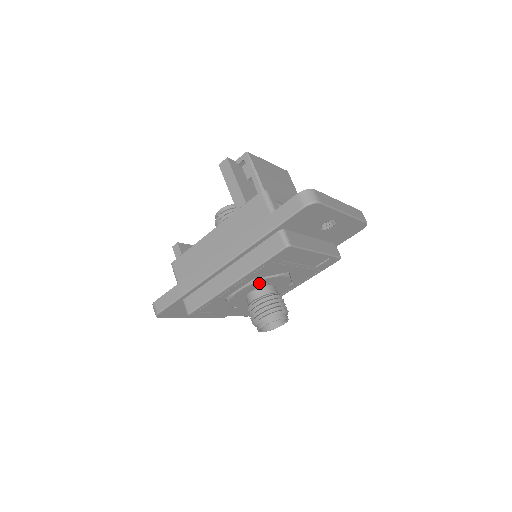
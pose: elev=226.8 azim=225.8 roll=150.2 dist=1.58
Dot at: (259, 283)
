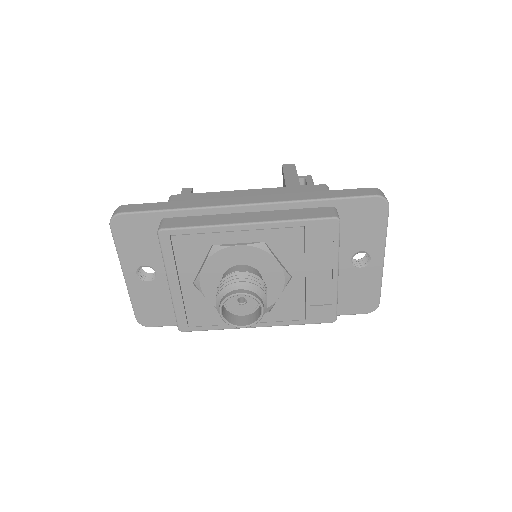
Dot at: (261, 257)
